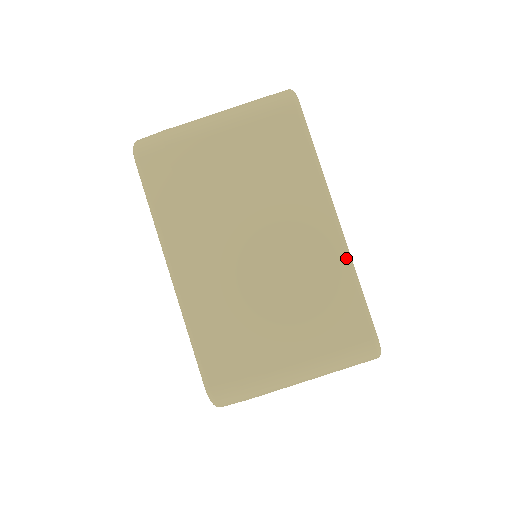
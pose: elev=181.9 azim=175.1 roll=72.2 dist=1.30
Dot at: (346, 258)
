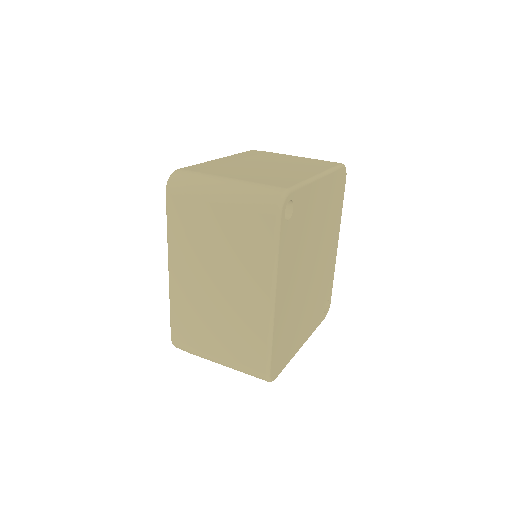
Dot at: (268, 326)
